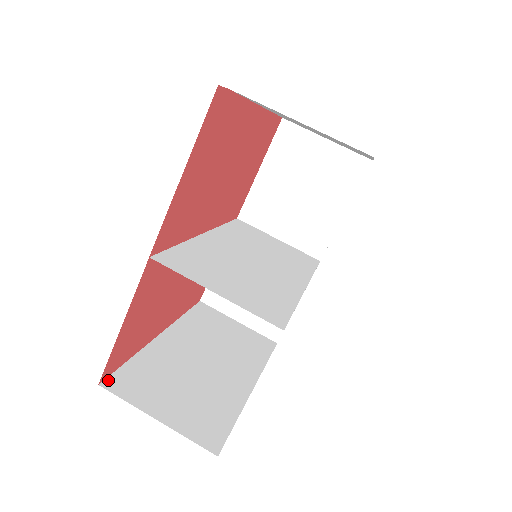
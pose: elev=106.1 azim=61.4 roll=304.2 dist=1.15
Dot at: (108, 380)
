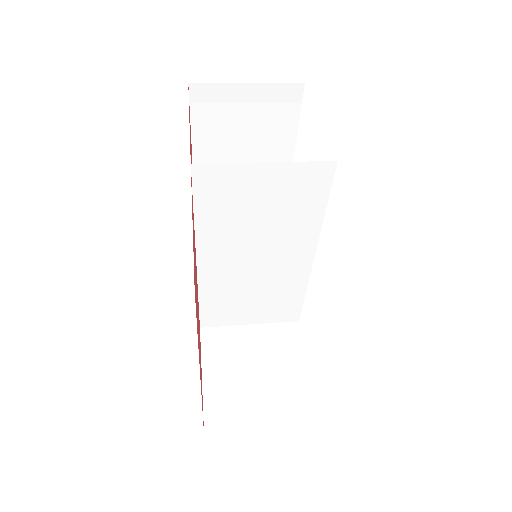
Dot at: occluded
